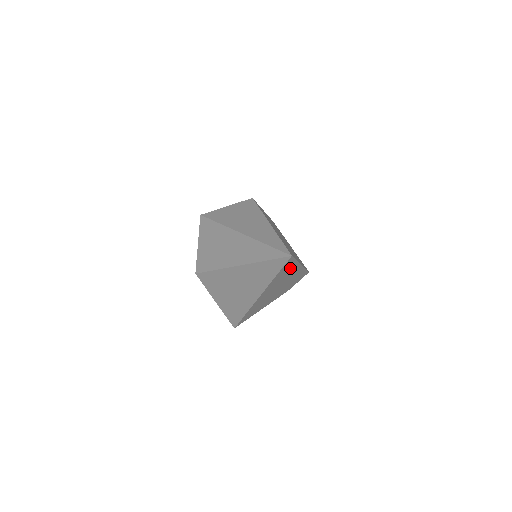
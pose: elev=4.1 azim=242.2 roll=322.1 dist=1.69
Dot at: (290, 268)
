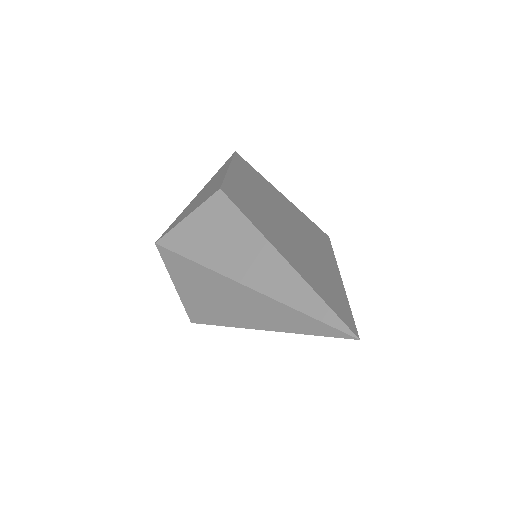
Dot at: occluded
